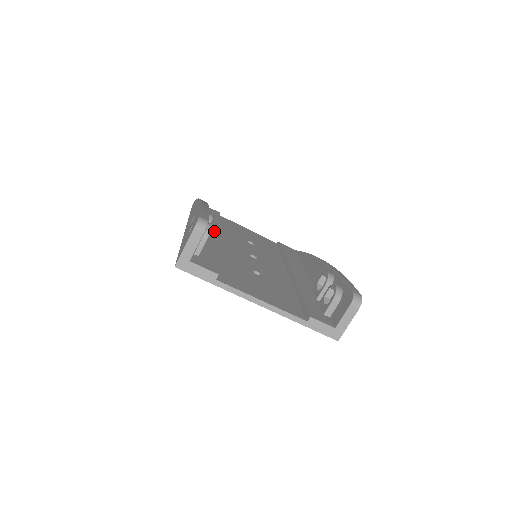
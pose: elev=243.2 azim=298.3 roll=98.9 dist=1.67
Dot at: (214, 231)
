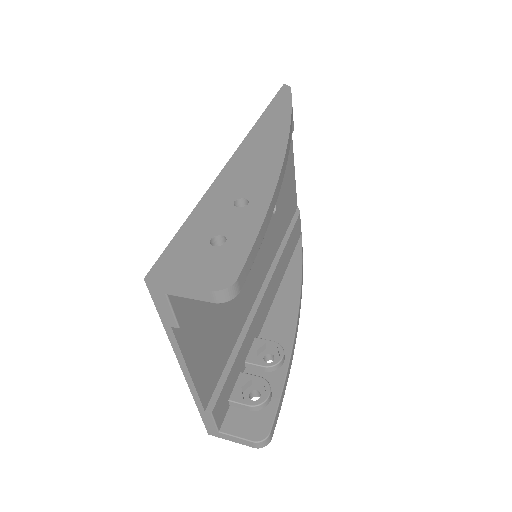
Dot at: occluded
